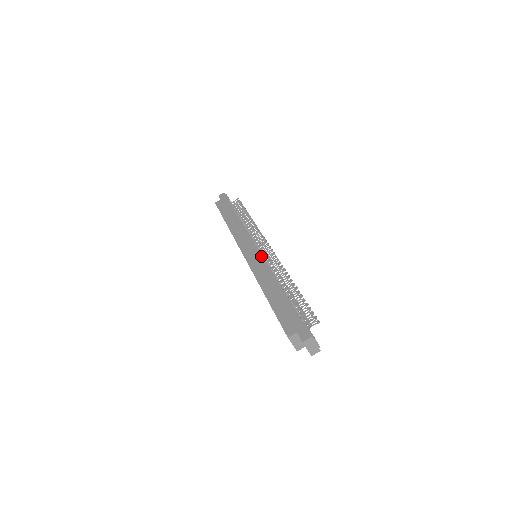
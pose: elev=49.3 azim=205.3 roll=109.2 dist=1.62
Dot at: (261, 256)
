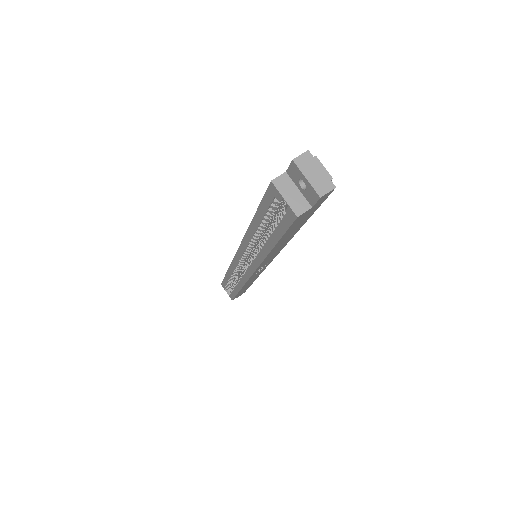
Dot at: occluded
